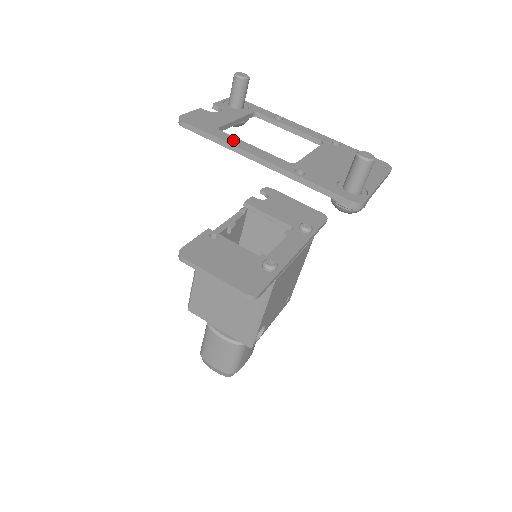
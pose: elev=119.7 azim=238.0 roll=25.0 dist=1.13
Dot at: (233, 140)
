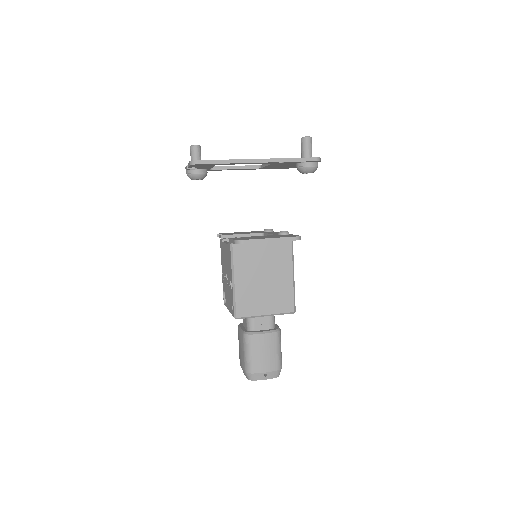
Dot at: occluded
